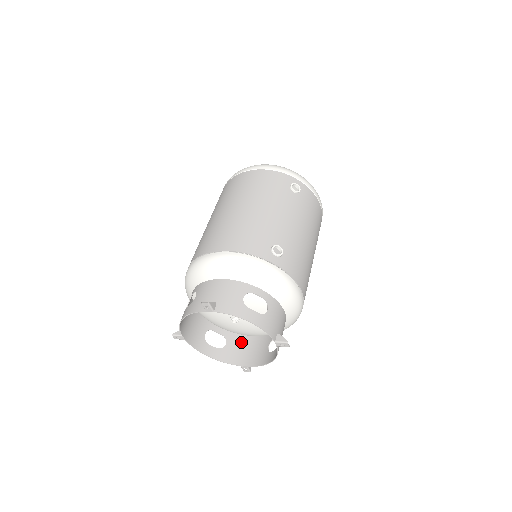
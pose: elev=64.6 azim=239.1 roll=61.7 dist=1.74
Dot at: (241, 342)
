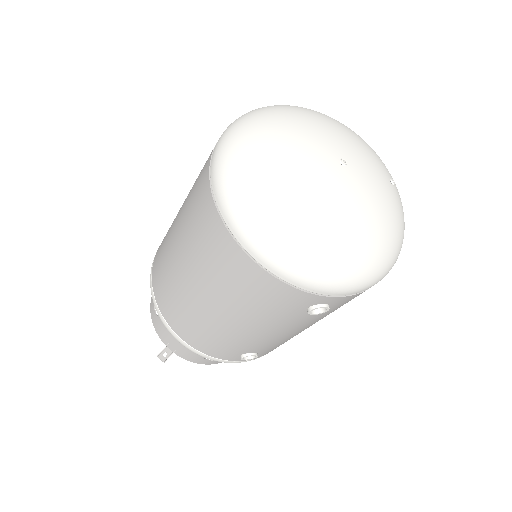
Dot at: occluded
